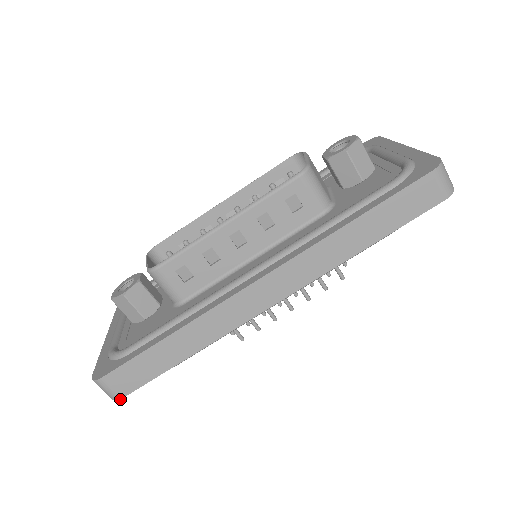
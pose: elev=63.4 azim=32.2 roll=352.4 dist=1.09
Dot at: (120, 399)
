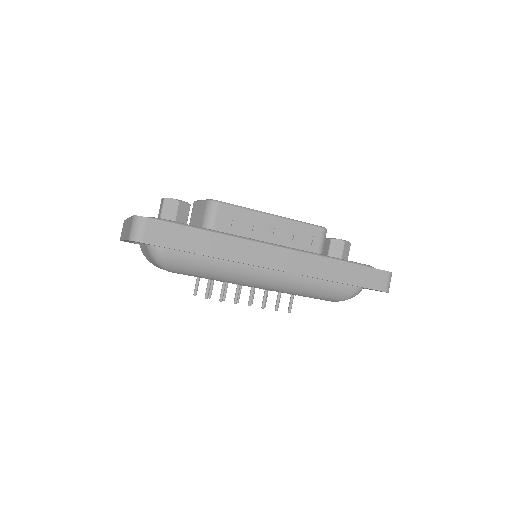
Dot at: (141, 242)
